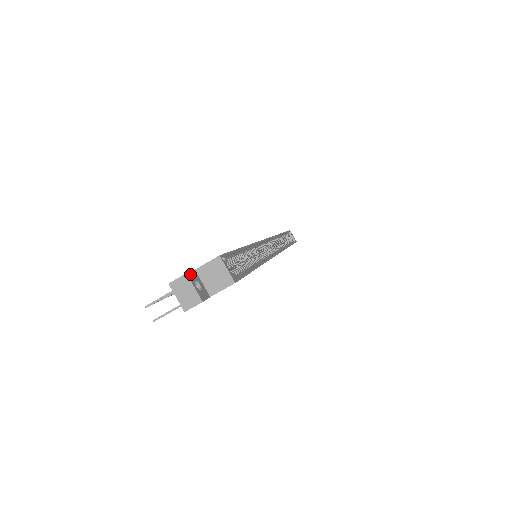
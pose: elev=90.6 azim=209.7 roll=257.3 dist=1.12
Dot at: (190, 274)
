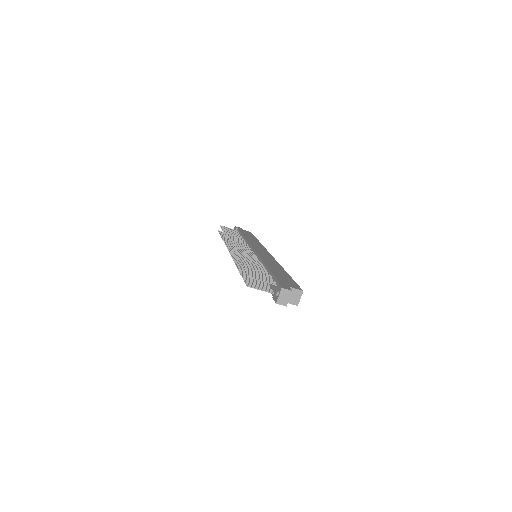
Dot at: (291, 291)
